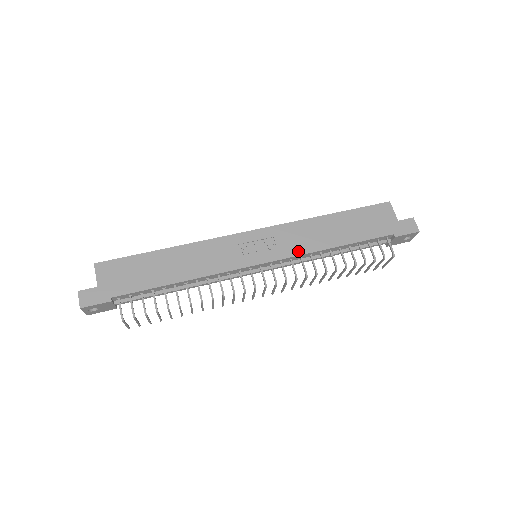
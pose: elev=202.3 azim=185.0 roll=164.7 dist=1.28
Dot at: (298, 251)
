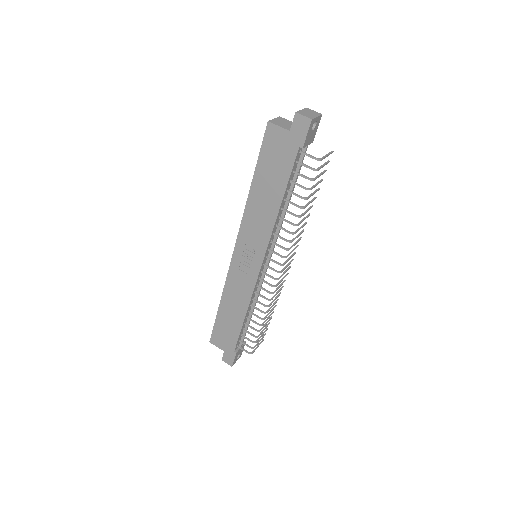
Dot at: (267, 236)
